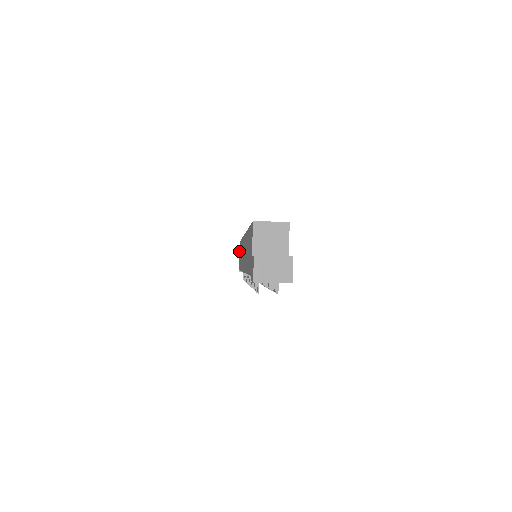
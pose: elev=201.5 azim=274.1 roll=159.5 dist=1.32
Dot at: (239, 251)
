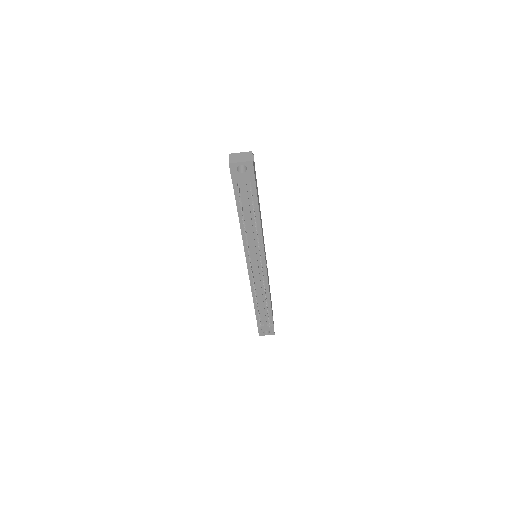
Dot at: occluded
